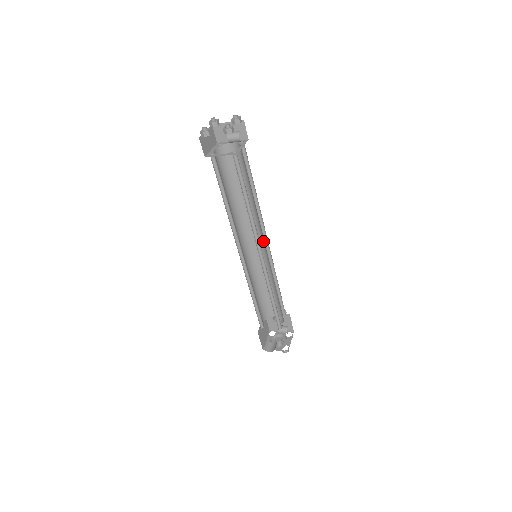
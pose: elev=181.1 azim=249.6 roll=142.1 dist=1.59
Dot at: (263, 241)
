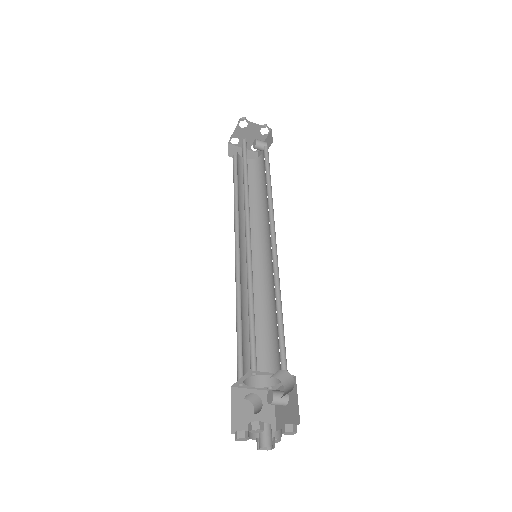
Dot at: (260, 251)
